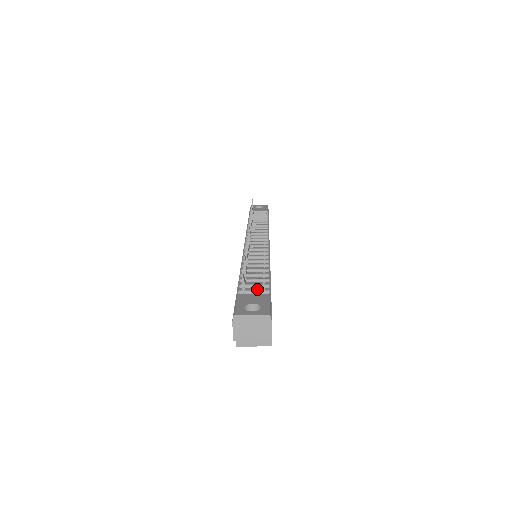
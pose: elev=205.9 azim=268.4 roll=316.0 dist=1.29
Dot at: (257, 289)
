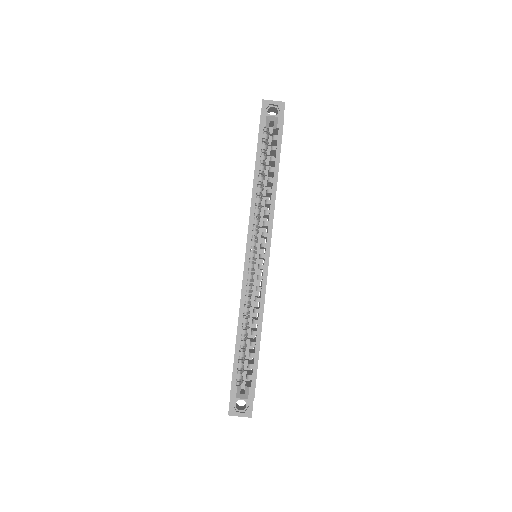
Dot at: occluded
